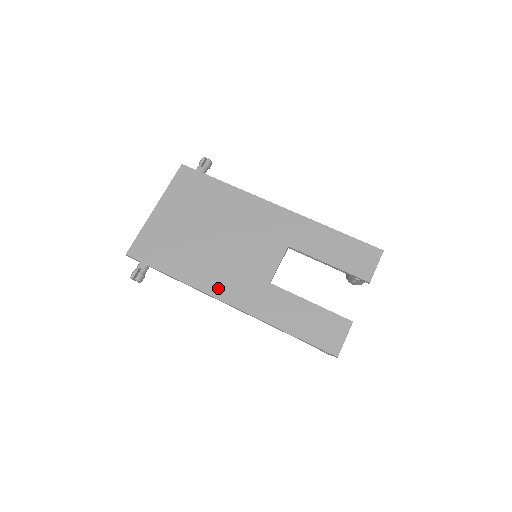
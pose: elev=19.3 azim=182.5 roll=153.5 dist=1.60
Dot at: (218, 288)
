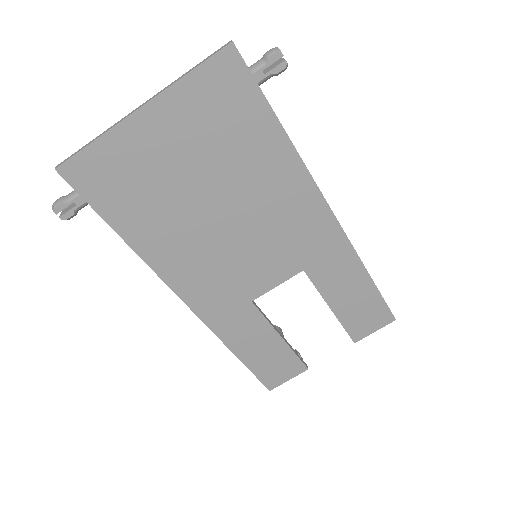
Dot at: (183, 281)
